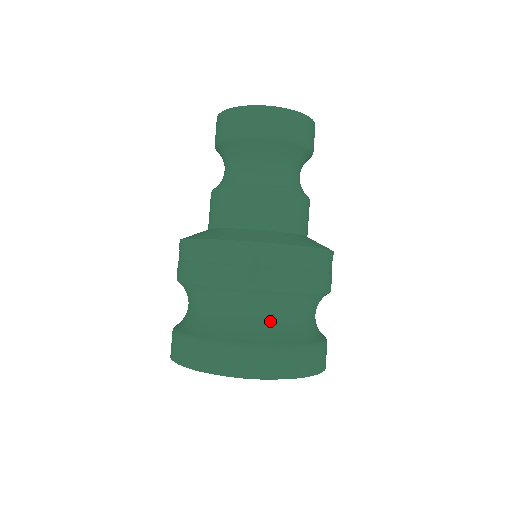
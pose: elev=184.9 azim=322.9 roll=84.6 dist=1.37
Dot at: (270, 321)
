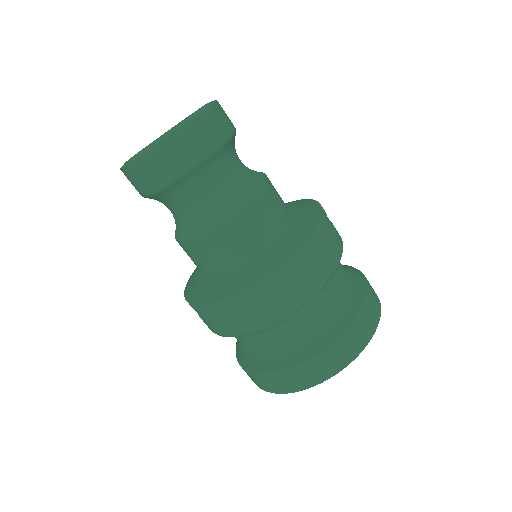
Dot at: (301, 331)
